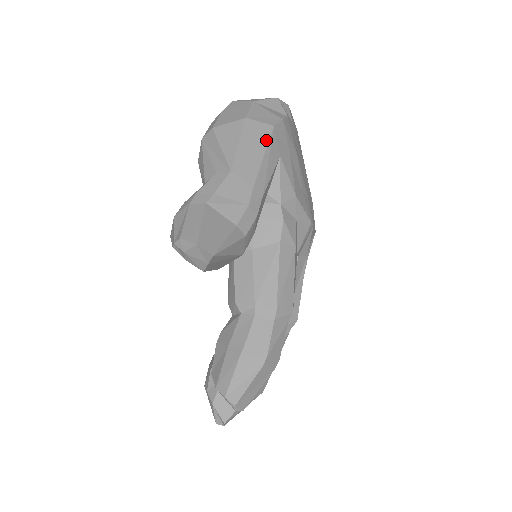
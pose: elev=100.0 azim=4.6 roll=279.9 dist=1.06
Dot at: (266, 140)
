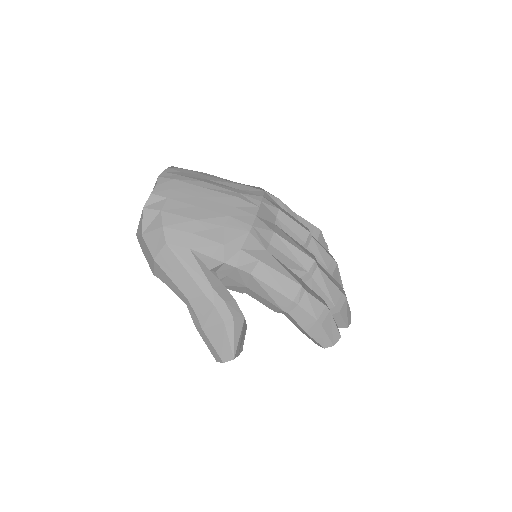
Dot at: (175, 258)
